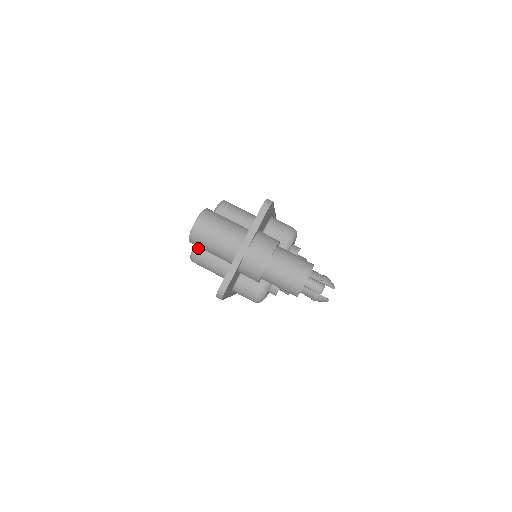
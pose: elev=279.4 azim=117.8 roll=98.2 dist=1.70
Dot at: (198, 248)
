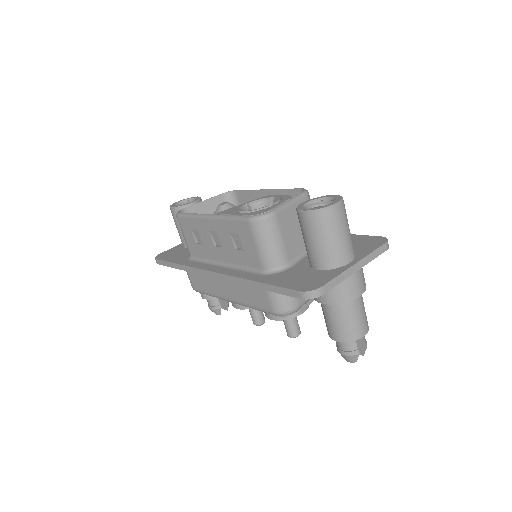
Dot at: (276, 216)
